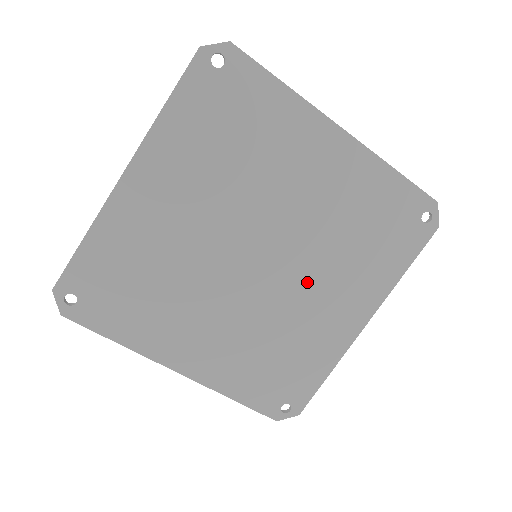
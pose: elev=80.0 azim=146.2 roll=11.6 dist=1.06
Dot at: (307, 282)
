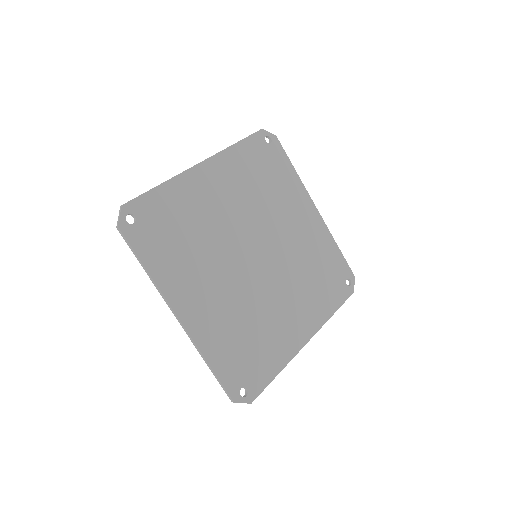
Dot at: (281, 290)
